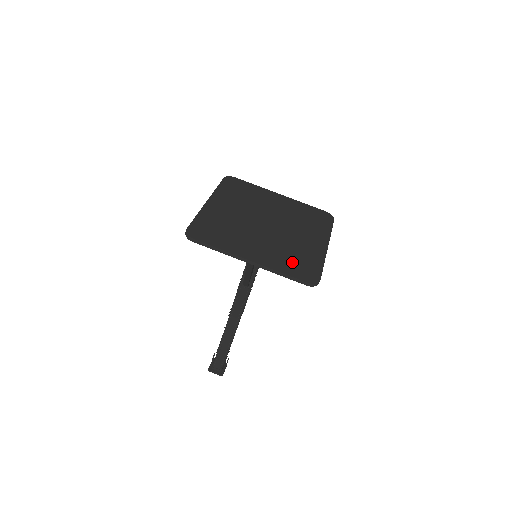
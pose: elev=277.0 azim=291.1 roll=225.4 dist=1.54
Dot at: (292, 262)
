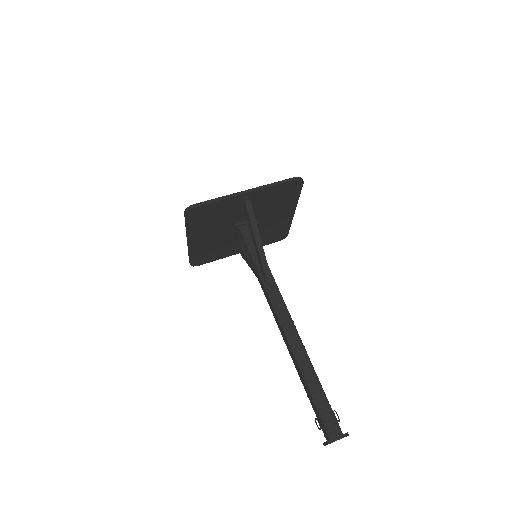
Dot at: (276, 193)
